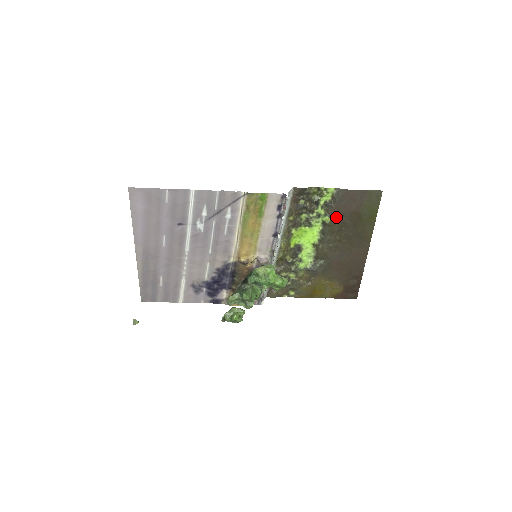
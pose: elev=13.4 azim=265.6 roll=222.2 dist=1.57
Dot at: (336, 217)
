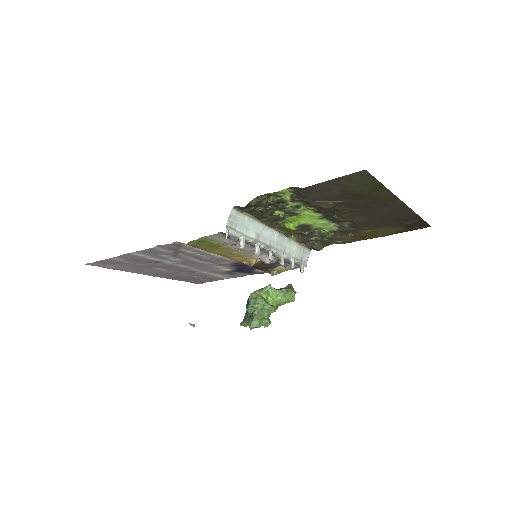
Dot at: (320, 206)
